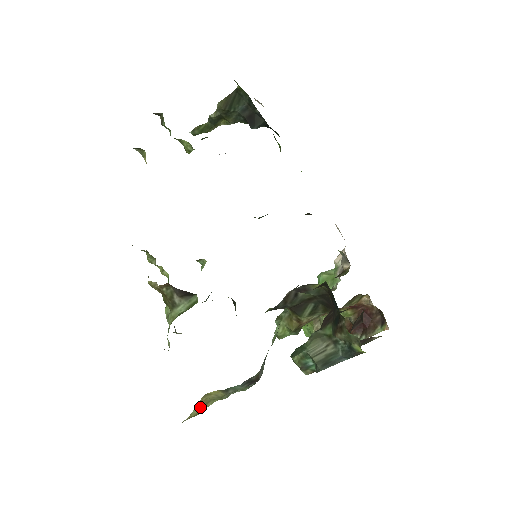
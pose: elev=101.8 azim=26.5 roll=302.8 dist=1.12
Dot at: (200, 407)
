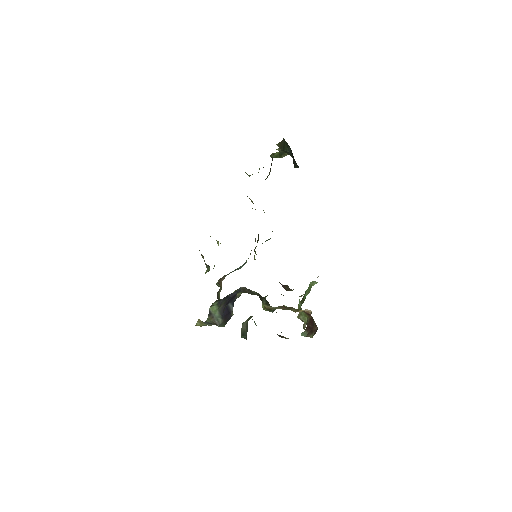
Dot at: (200, 323)
